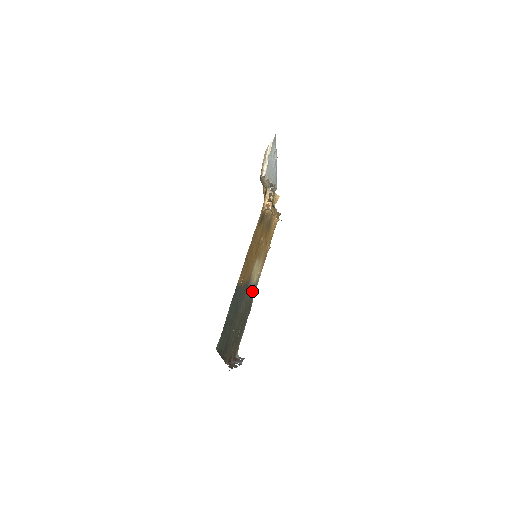
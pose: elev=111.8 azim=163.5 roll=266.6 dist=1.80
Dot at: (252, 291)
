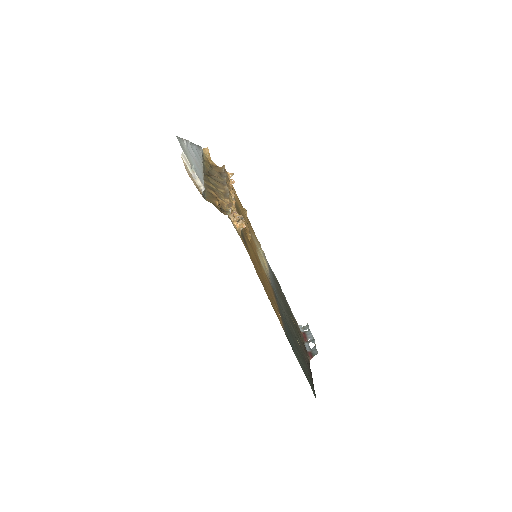
Dot at: (270, 272)
